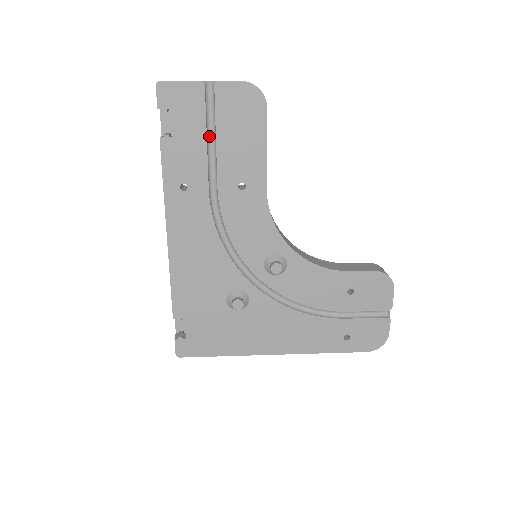
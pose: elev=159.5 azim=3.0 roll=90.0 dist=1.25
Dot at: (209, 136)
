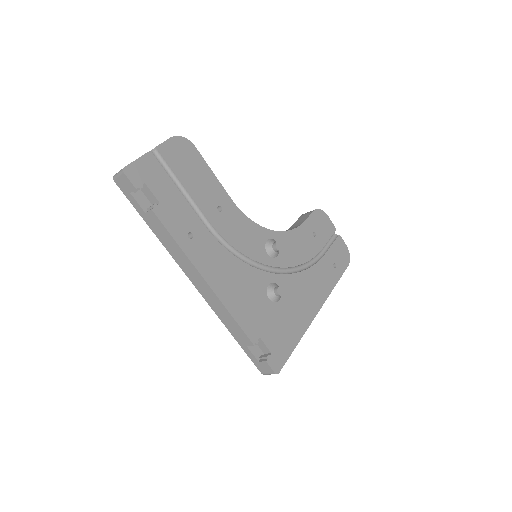
Dot at: (177, 189)
